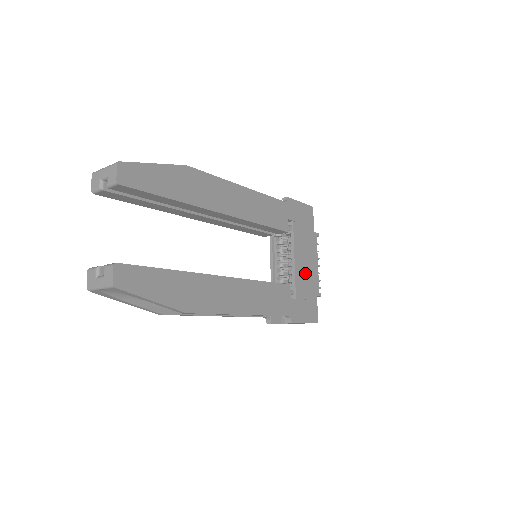
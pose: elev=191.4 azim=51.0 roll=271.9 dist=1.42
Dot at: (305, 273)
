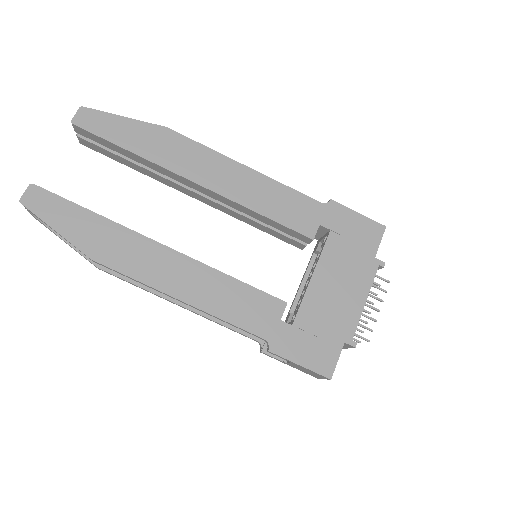
Dot at: (329, 302)
